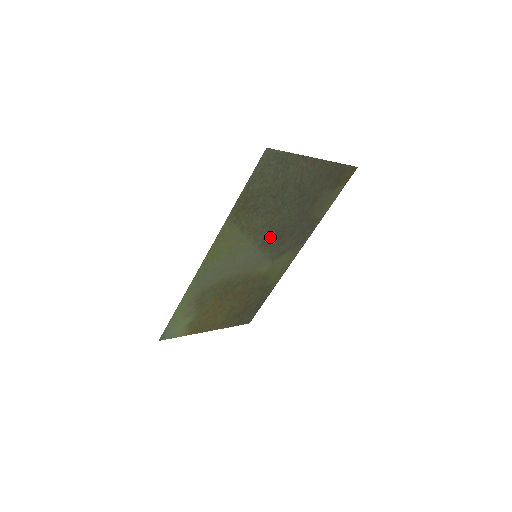
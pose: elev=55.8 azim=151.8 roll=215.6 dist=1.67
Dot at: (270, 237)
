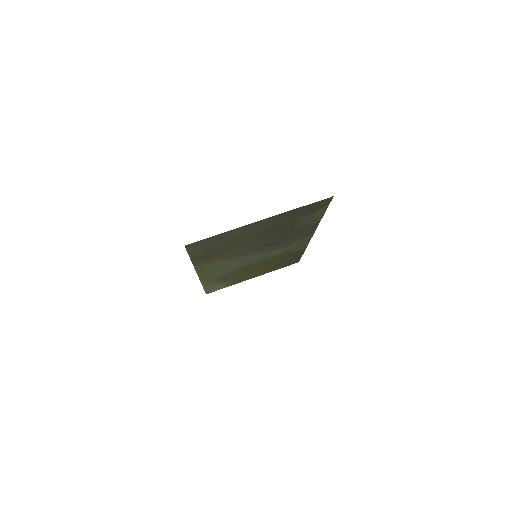
Dot at: (260, 248)
